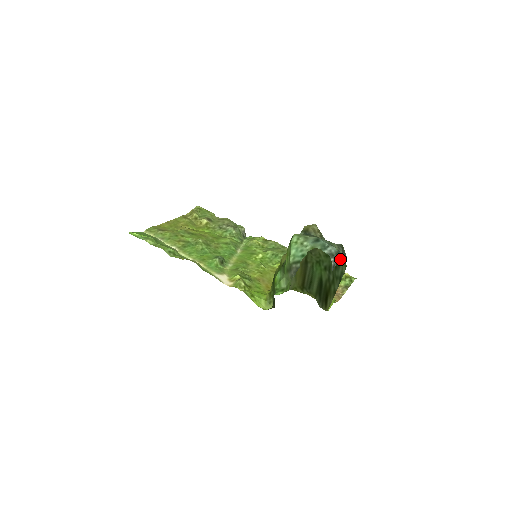
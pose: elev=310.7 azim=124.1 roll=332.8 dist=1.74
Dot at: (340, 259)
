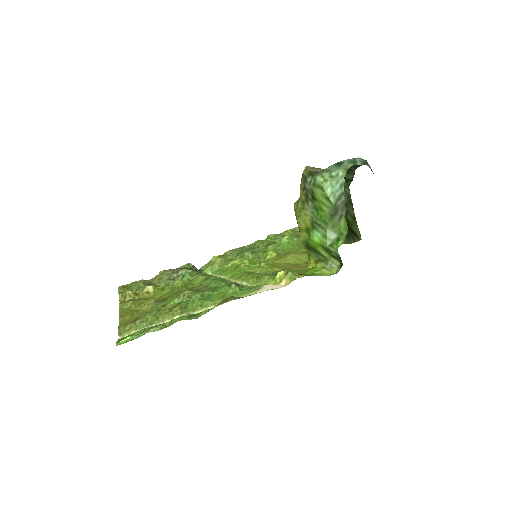
Dot at: occluded
